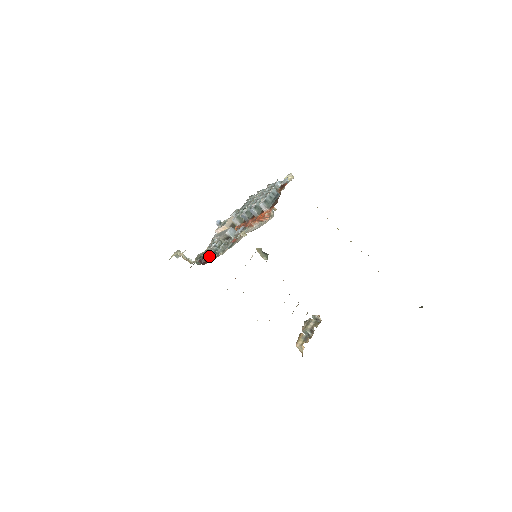
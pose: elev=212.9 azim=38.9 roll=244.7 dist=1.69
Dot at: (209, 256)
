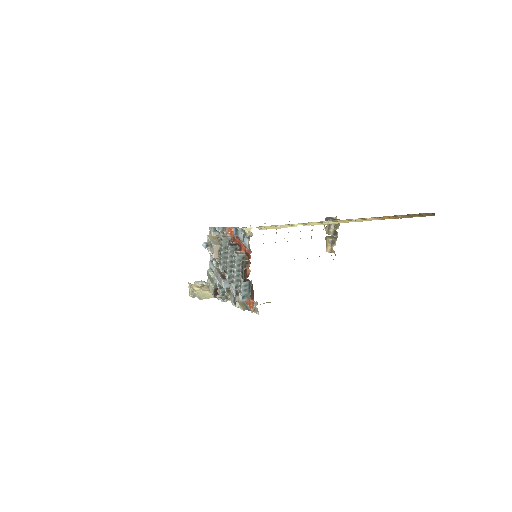
Dot at: occluded
